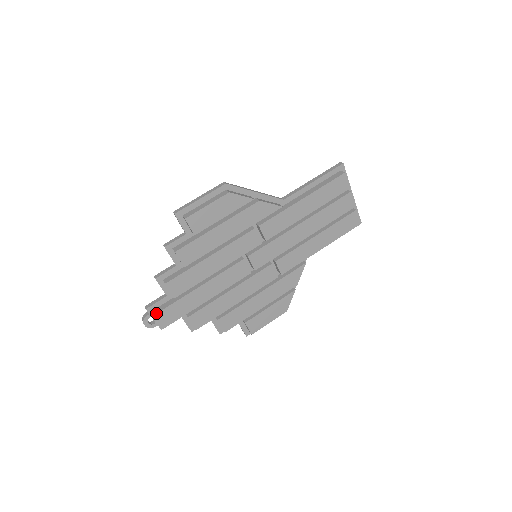
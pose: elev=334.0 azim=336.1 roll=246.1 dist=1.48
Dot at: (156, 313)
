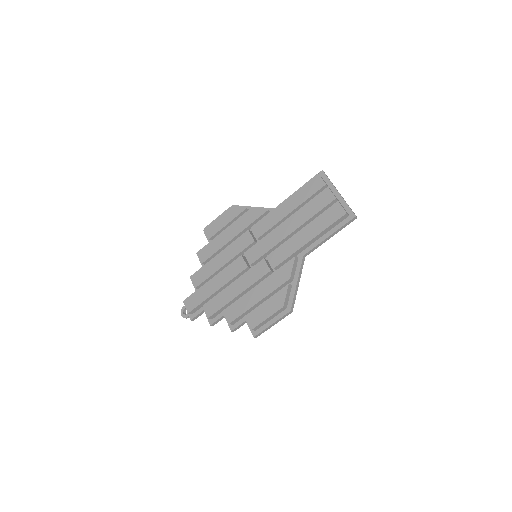
Dot at: (184, 300)
